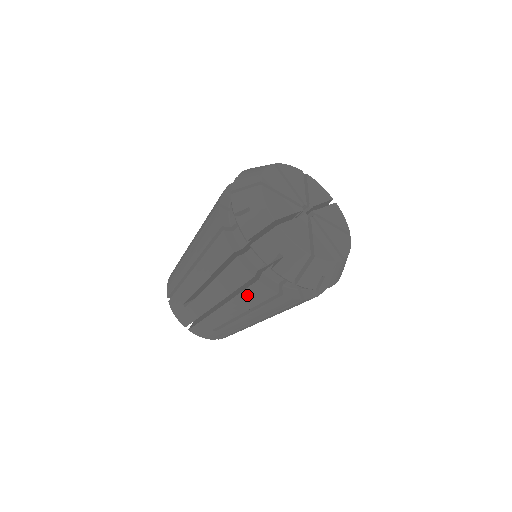
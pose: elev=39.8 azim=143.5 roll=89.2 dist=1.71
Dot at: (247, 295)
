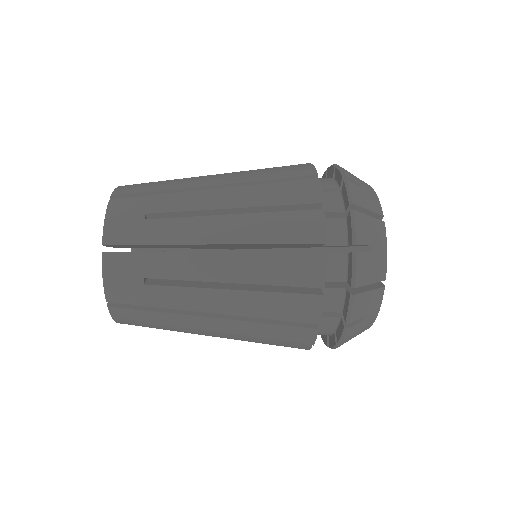
Dot at: (277, 330)
